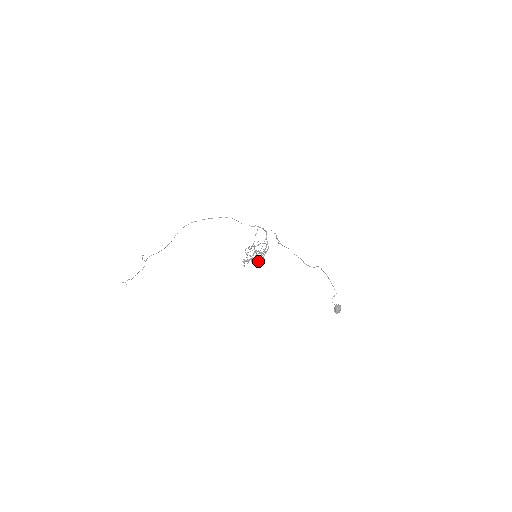
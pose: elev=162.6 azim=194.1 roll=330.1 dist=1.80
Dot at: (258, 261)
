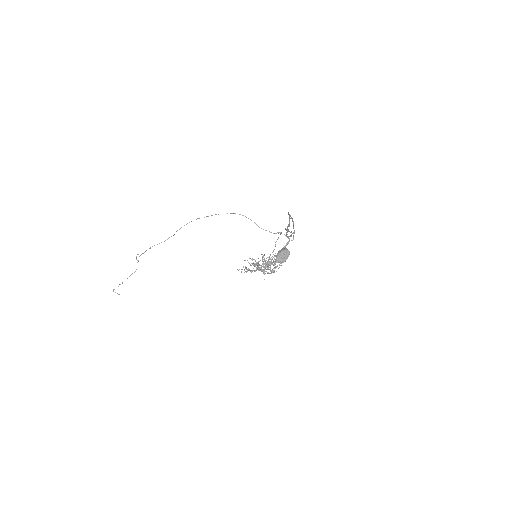
Dot at: (263, 269)
